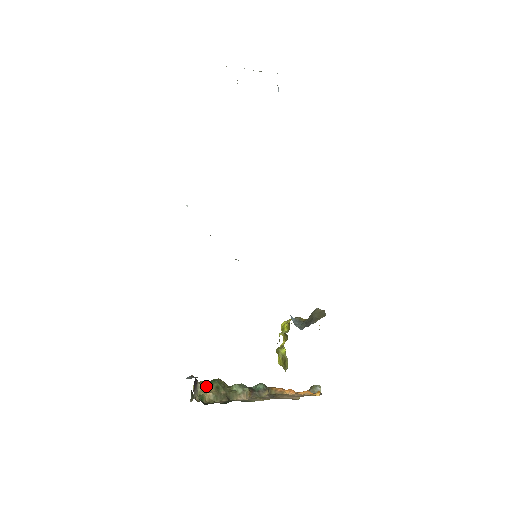
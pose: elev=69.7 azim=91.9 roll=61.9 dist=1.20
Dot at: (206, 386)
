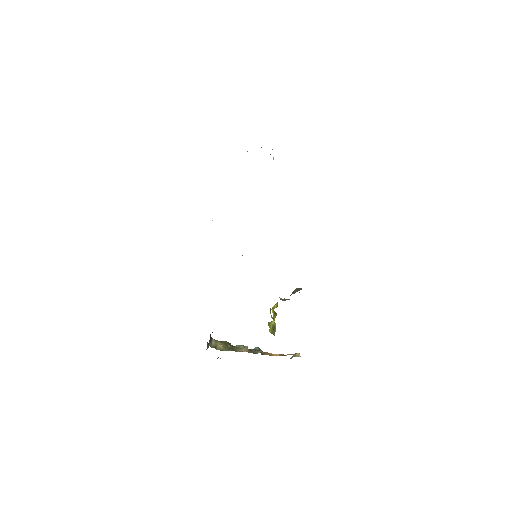
Dot at: (218, 342)
